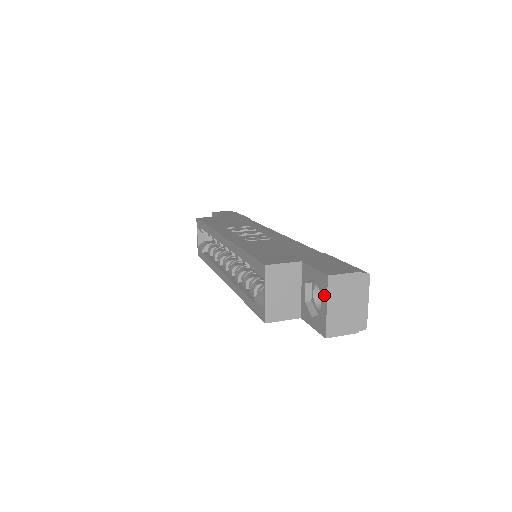
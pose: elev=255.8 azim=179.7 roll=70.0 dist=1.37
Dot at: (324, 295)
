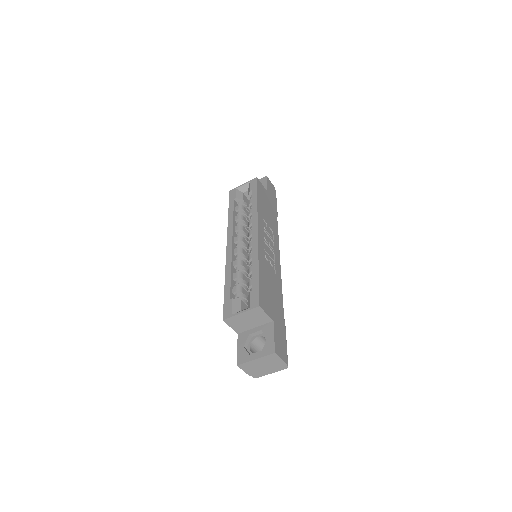
Dot at: (262, 354)
